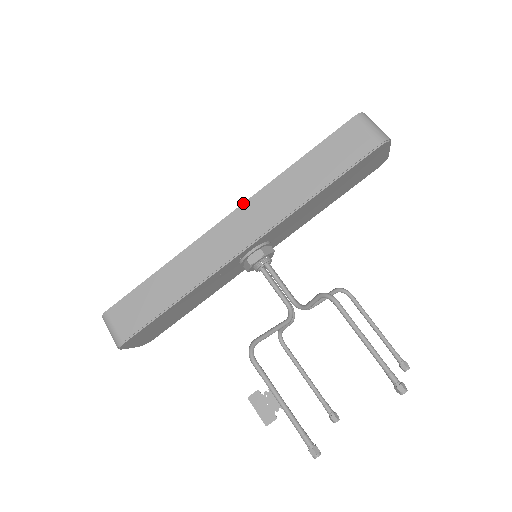
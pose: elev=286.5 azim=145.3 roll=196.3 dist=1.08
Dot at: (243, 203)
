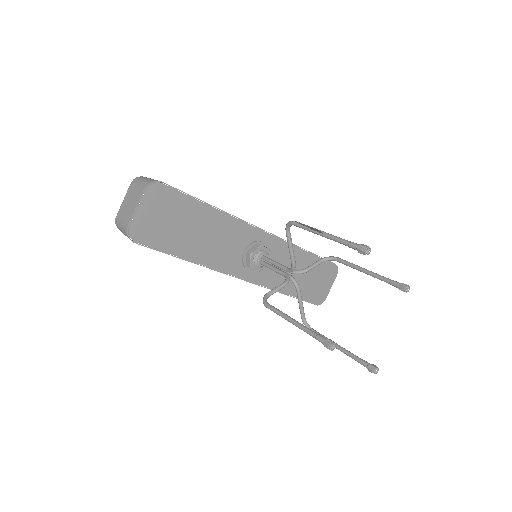
Dot at: occluded
